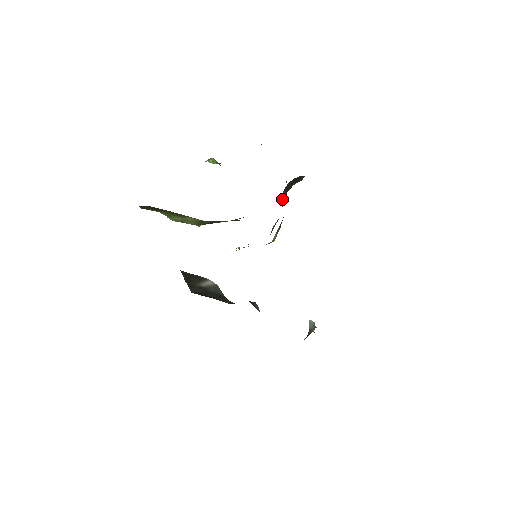
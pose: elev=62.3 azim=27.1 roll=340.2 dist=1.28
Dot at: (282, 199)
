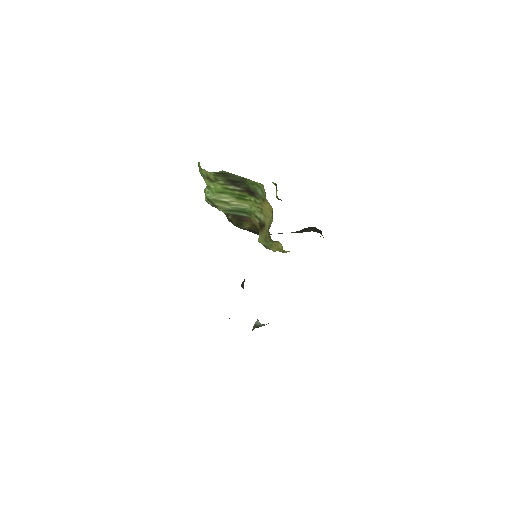
Dot at: occluded
